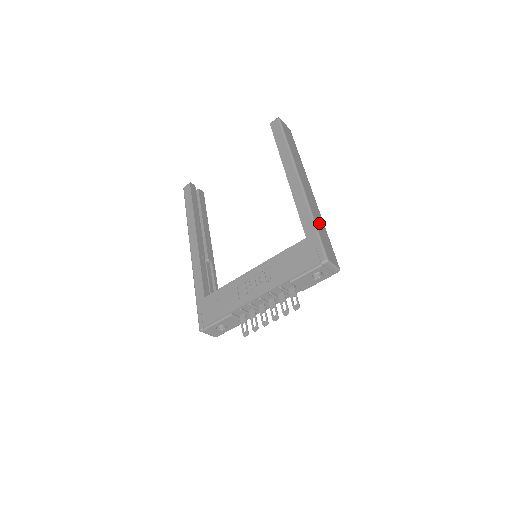
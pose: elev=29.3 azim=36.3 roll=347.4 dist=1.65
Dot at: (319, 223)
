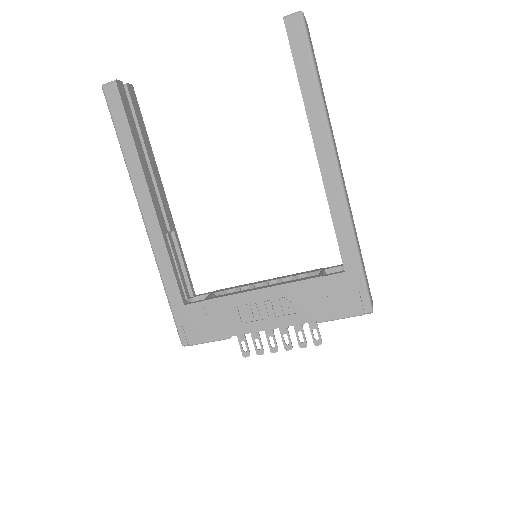
Dot at: (358, 243)
